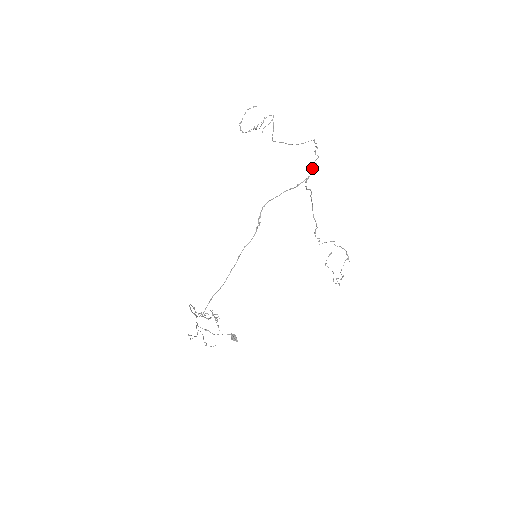
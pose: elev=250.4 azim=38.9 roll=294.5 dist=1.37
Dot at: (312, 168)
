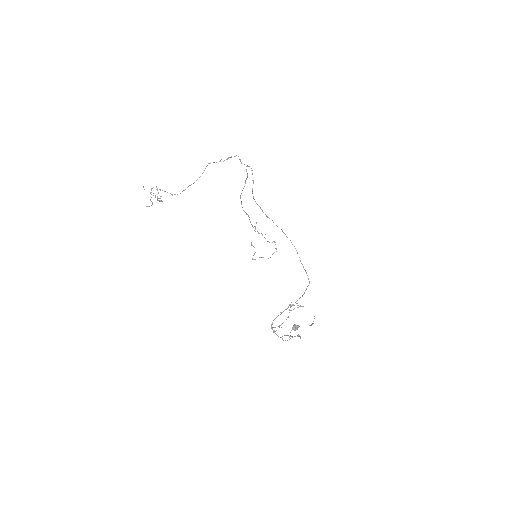
Dot at: (241, 162)
